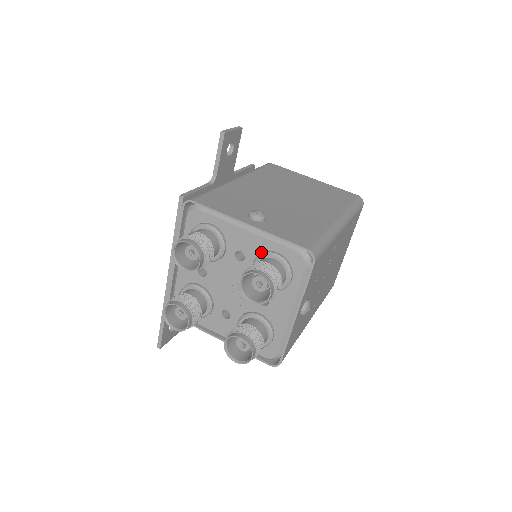
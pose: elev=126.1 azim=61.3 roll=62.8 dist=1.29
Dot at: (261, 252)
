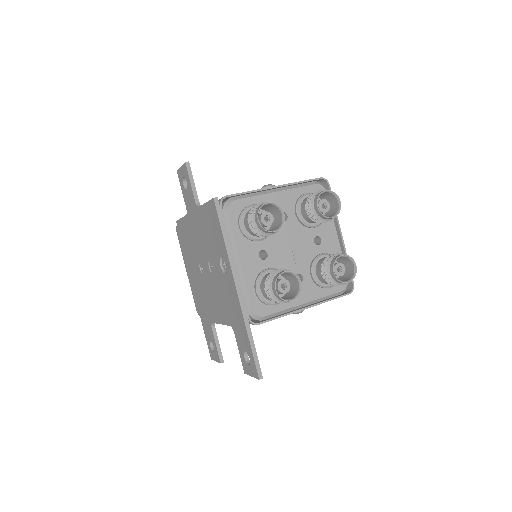
Dot at: (295, 202)
